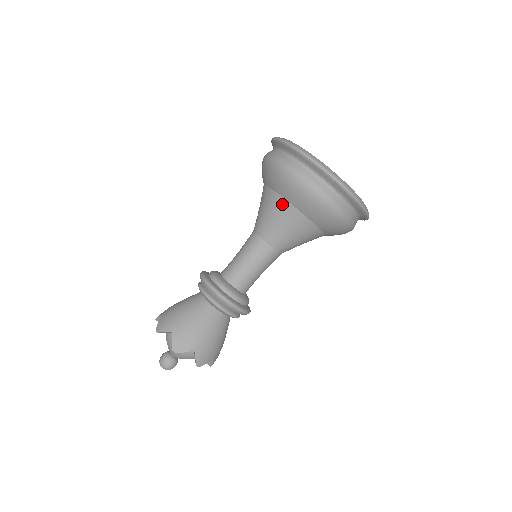
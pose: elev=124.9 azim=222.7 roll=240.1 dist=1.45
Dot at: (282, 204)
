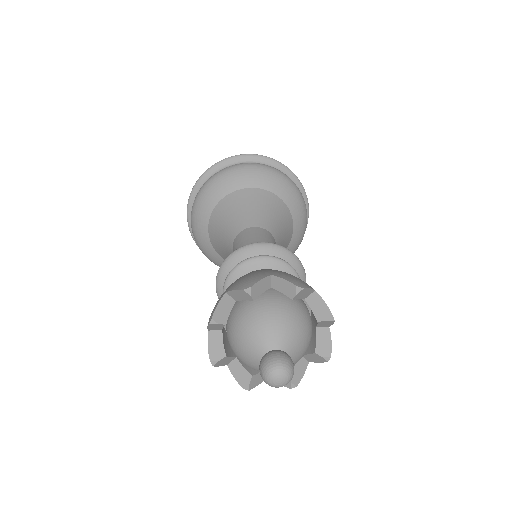
Dot at: (256, 193)
